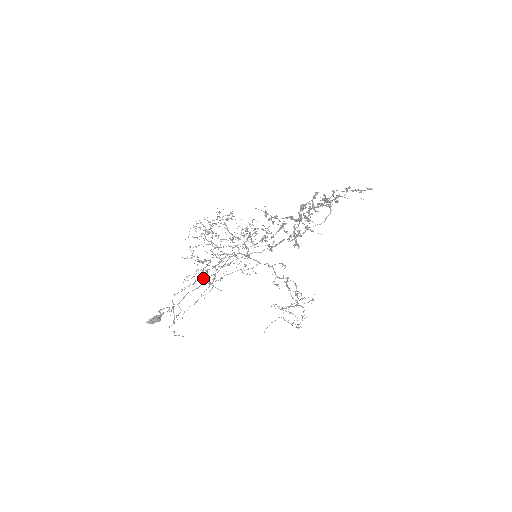
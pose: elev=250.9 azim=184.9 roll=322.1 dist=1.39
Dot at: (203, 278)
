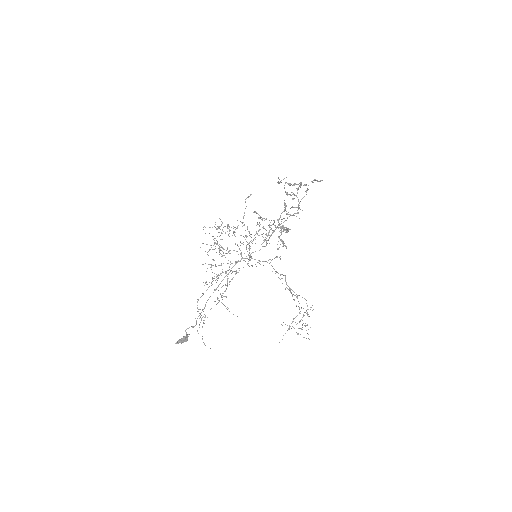
Dot at: (218, 290)
